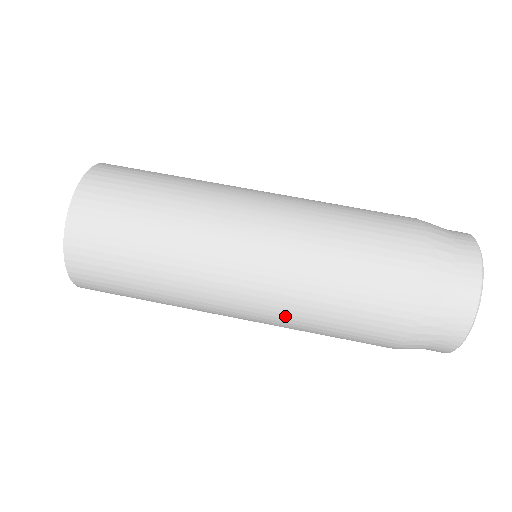
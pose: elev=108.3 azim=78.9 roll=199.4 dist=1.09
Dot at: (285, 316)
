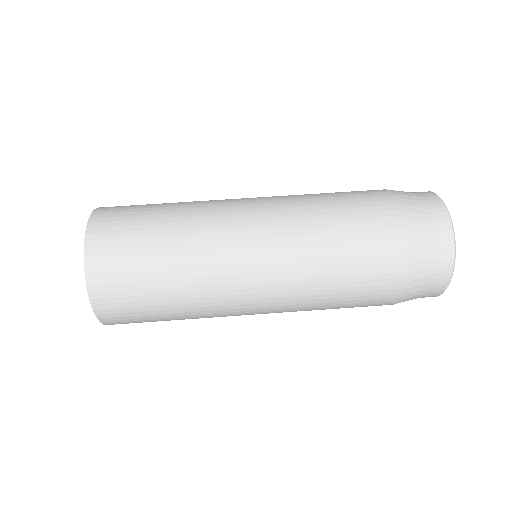
Dot at: (298, 288)
